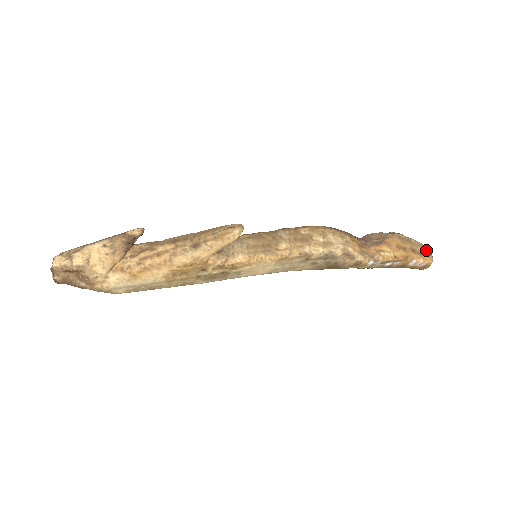
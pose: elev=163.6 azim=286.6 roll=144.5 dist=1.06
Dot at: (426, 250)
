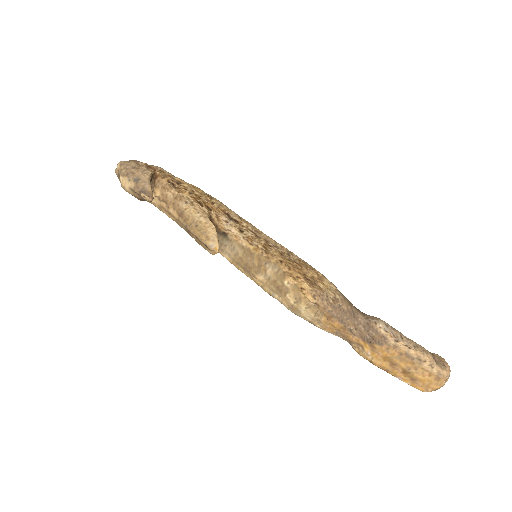
Dot at: (431, 381)
